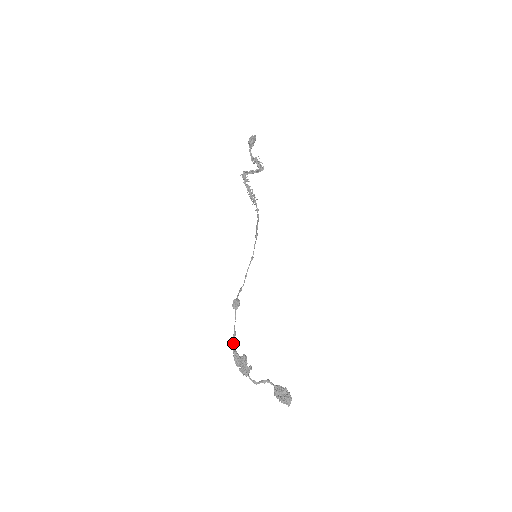
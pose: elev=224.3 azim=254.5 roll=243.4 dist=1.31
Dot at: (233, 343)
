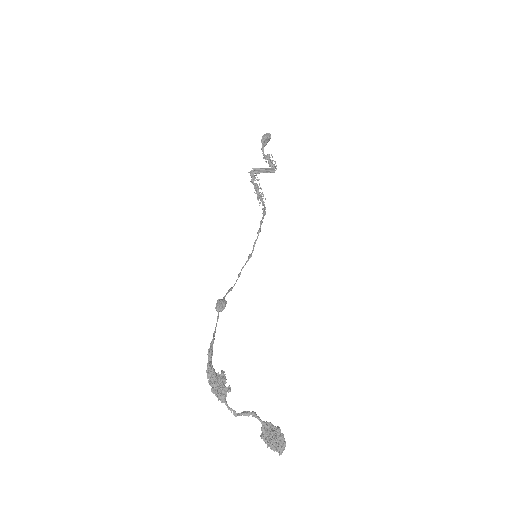
Dot at: (208, 353)
